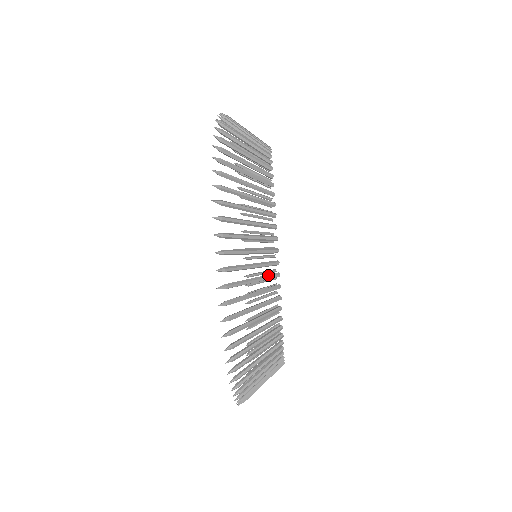
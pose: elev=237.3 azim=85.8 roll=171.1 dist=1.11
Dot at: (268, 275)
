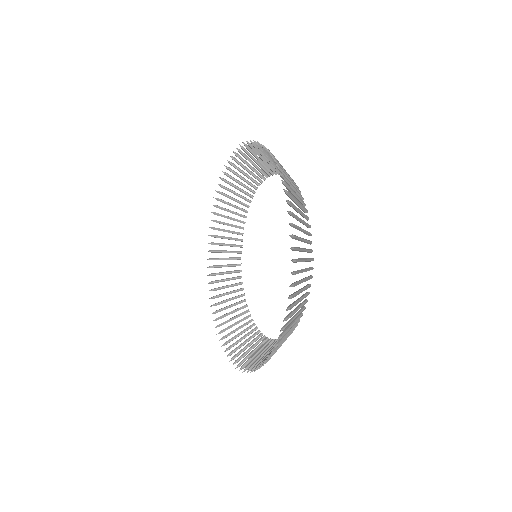
Dot at: occluded
